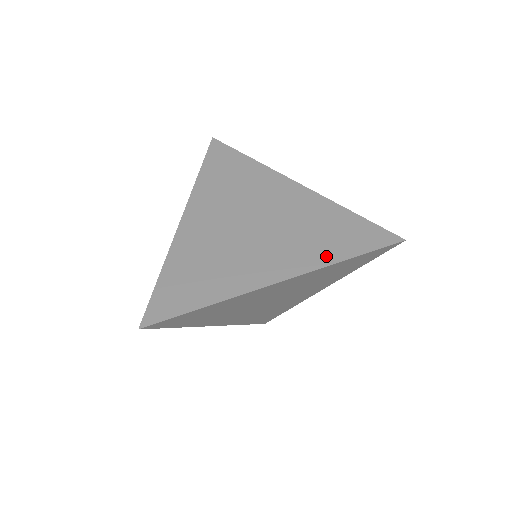
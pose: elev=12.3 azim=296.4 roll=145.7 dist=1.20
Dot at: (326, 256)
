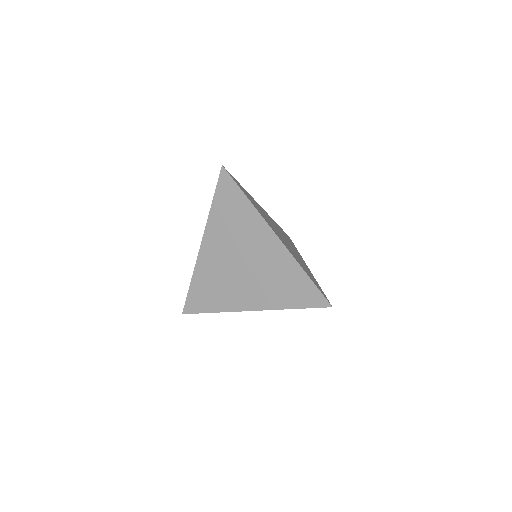
Dot at: (281, 303)
